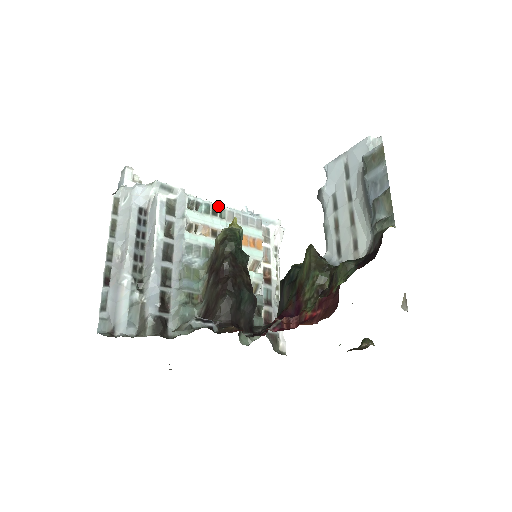
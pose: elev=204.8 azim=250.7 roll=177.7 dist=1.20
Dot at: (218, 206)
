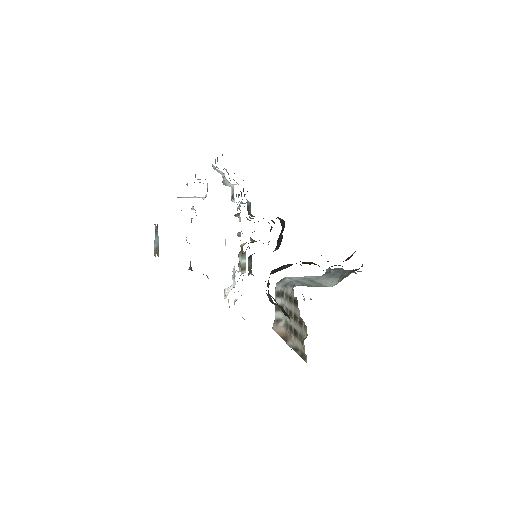
Dot at: occluded
